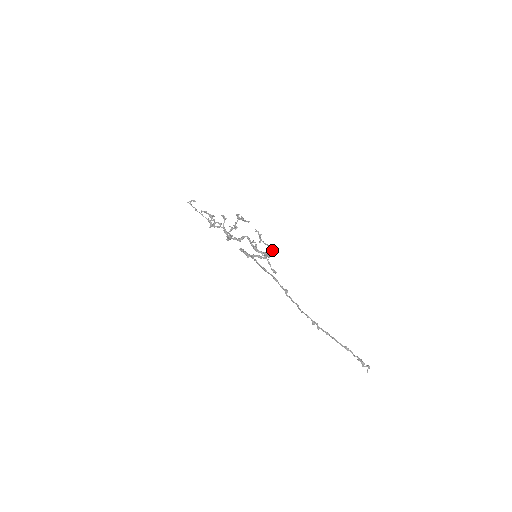
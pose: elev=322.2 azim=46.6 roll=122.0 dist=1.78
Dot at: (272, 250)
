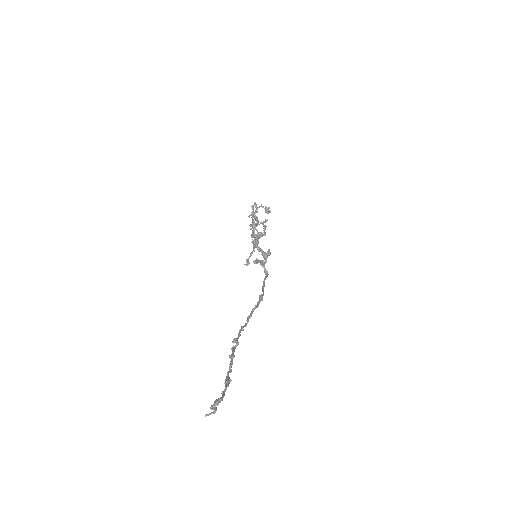
Dot at: (258, 233)
